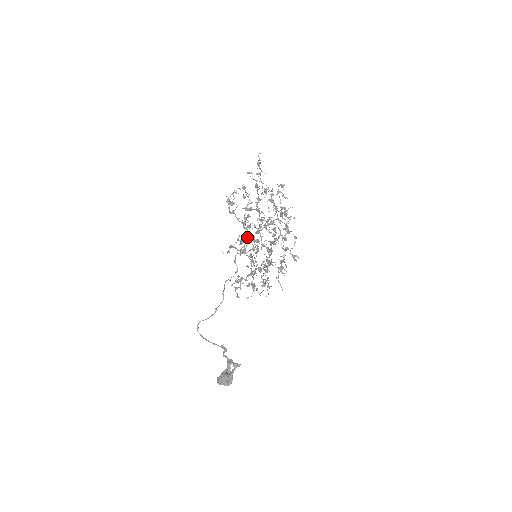
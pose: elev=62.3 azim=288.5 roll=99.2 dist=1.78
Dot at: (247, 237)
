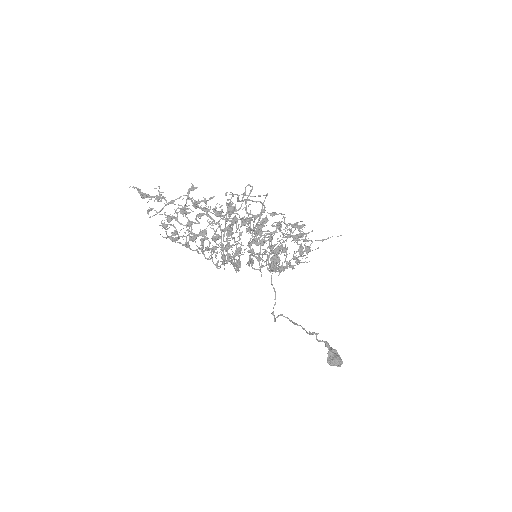
Dot at: (223, 261)
